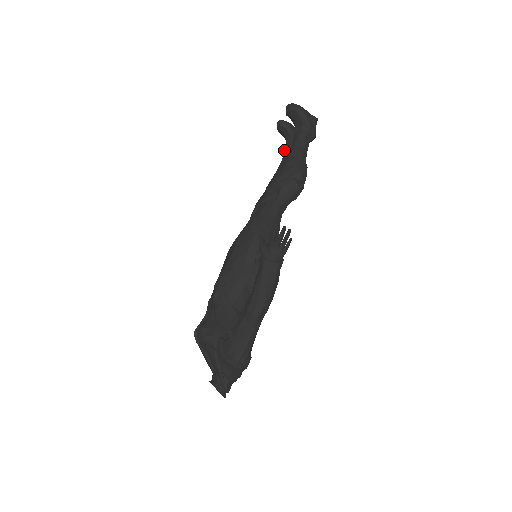
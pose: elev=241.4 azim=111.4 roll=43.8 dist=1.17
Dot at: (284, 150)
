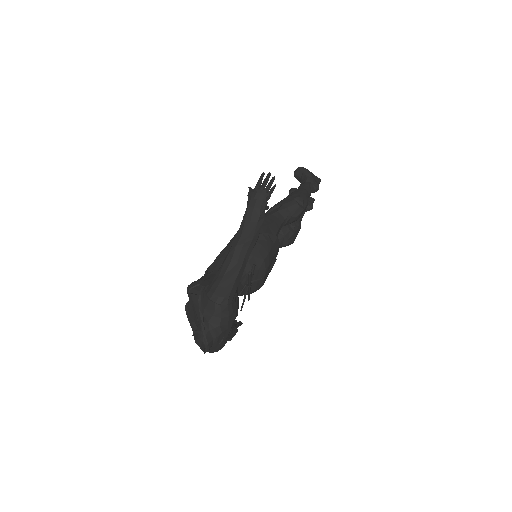
Dot at: occluded
